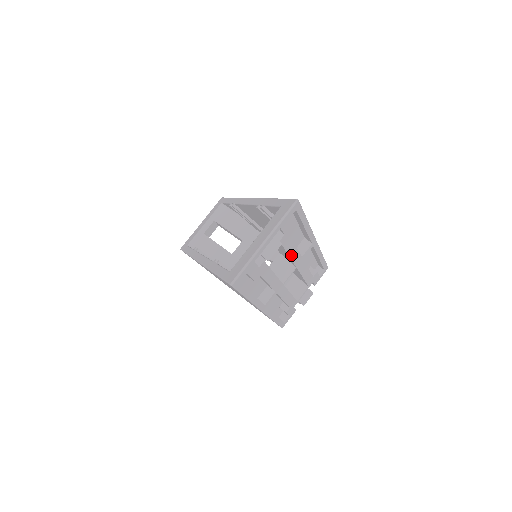
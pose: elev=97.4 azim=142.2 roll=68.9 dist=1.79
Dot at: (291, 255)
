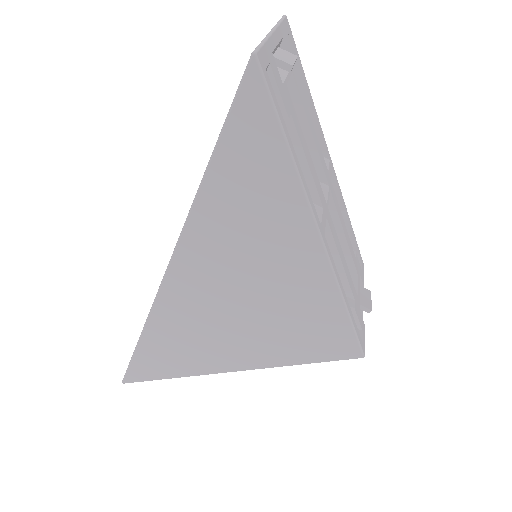
Dot at: (314, 140)
